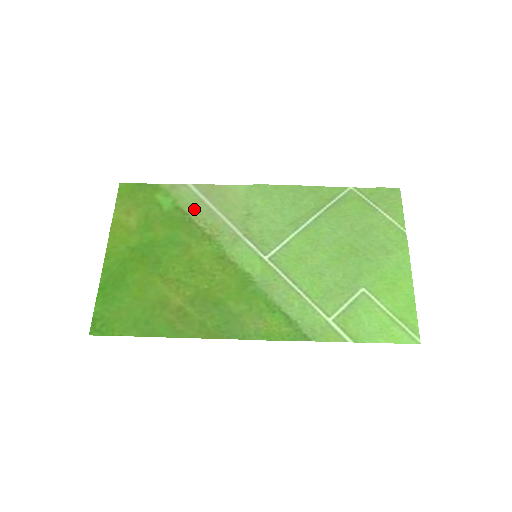
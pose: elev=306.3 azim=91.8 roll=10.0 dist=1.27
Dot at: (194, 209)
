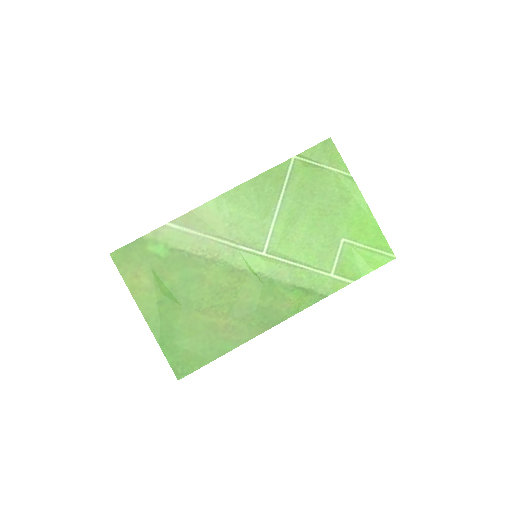
Dot at: (186, 244)
